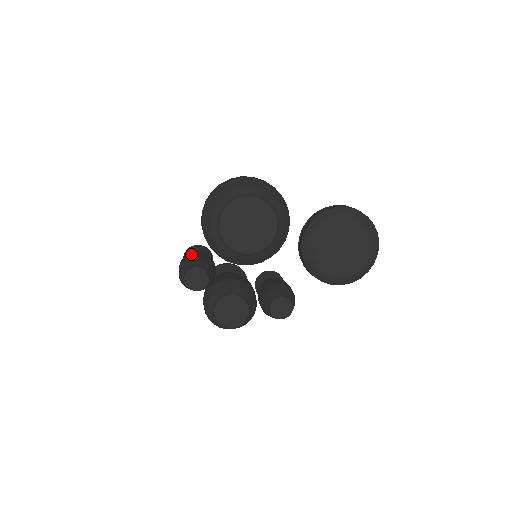
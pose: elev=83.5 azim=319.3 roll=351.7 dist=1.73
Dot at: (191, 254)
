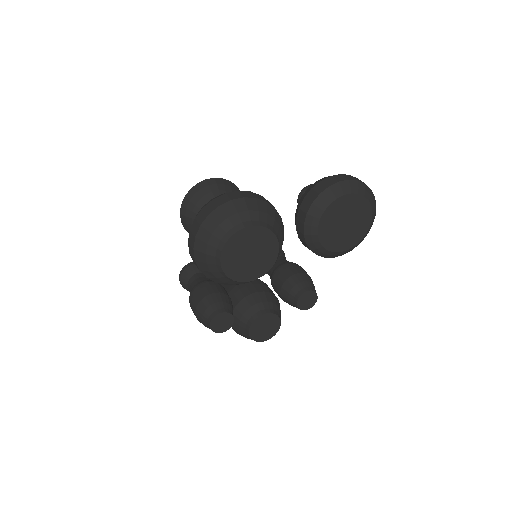
Dot at: (199, 295)
